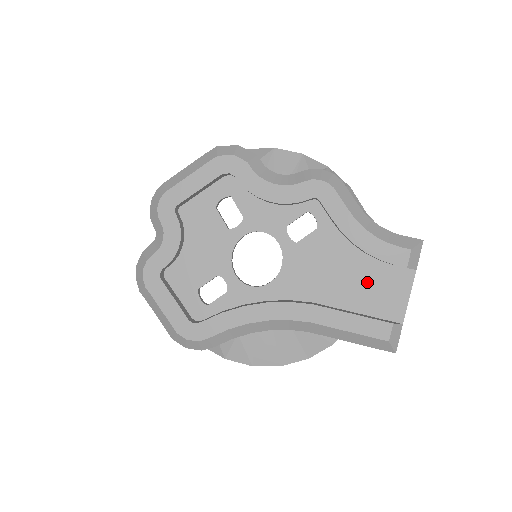
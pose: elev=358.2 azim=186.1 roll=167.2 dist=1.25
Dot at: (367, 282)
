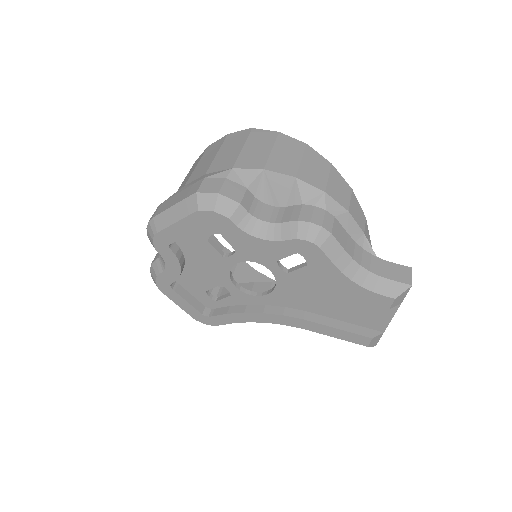
Dot at: (354, 305)
